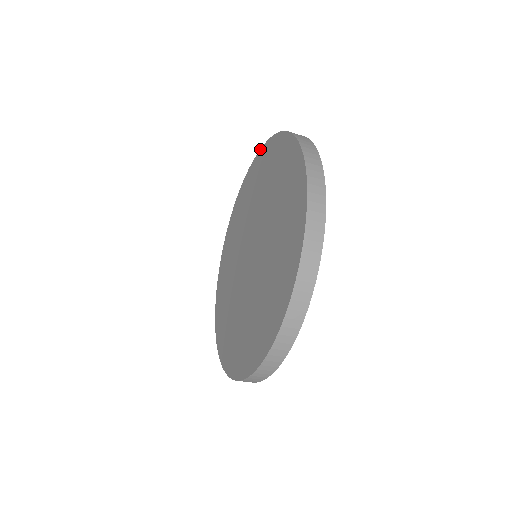
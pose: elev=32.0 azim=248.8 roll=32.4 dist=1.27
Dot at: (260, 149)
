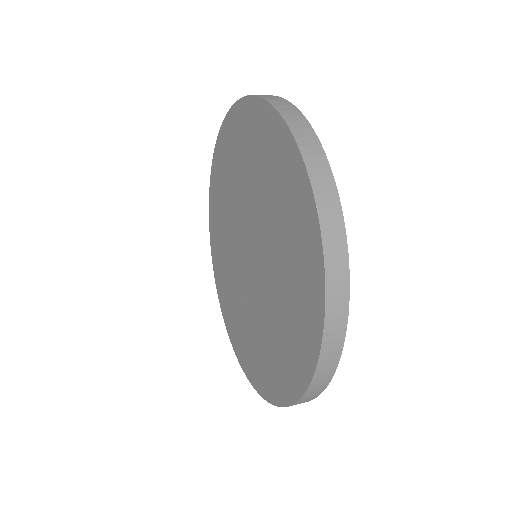
Dot at: (242, 98)
